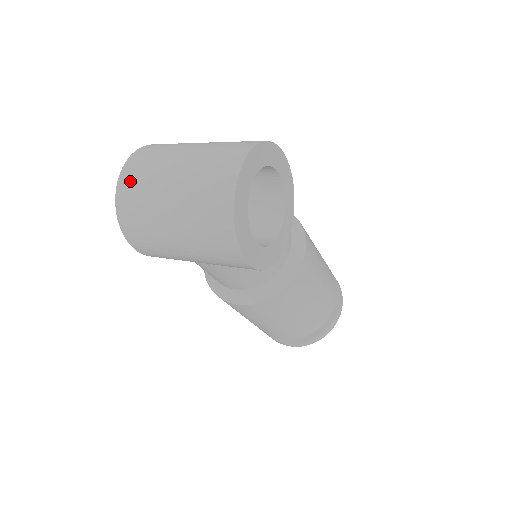
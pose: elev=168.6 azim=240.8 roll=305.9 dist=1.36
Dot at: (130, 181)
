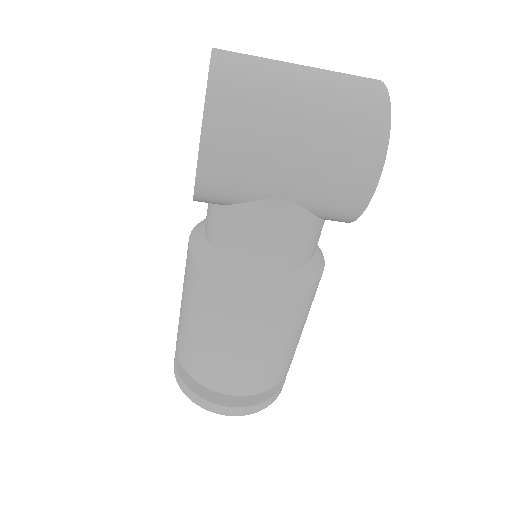
Dot at: (234, 59)
